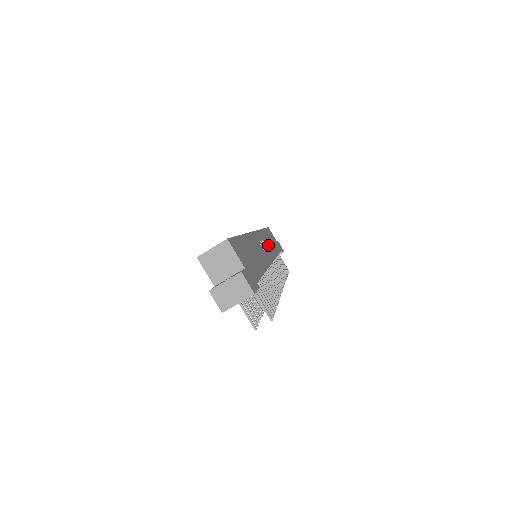
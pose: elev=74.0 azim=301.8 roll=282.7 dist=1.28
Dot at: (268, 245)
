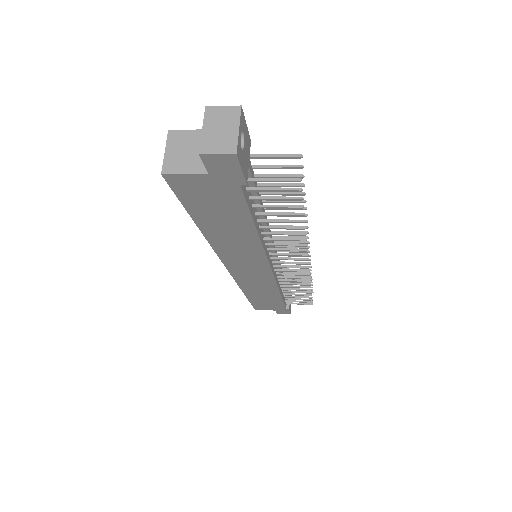
Dot at: occluded
